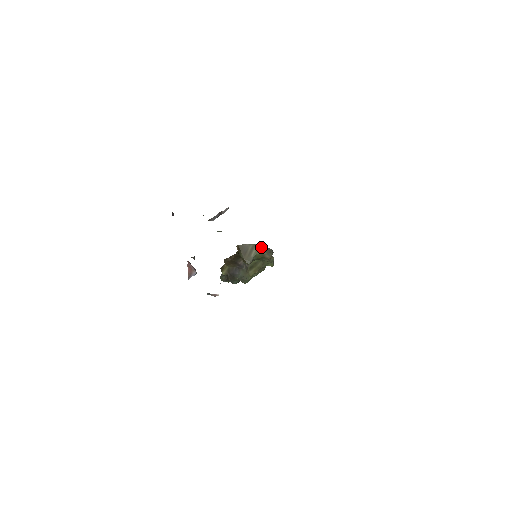
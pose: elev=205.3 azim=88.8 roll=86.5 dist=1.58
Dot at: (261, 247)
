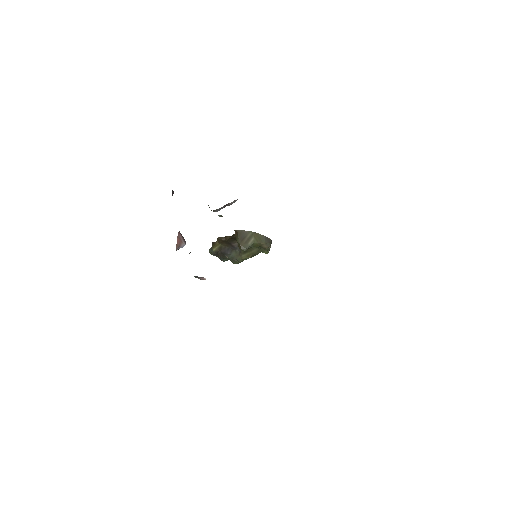
Dot at: (261, 236)
